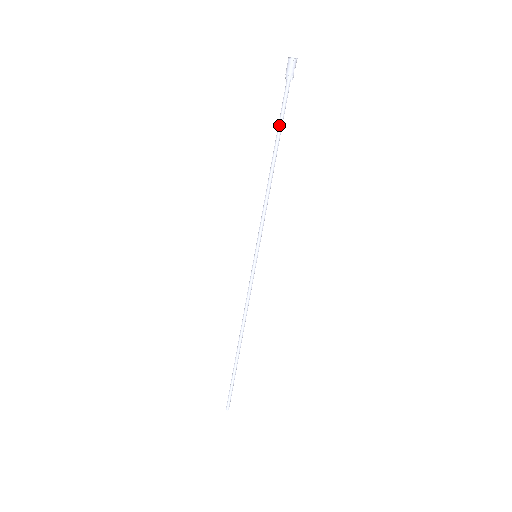
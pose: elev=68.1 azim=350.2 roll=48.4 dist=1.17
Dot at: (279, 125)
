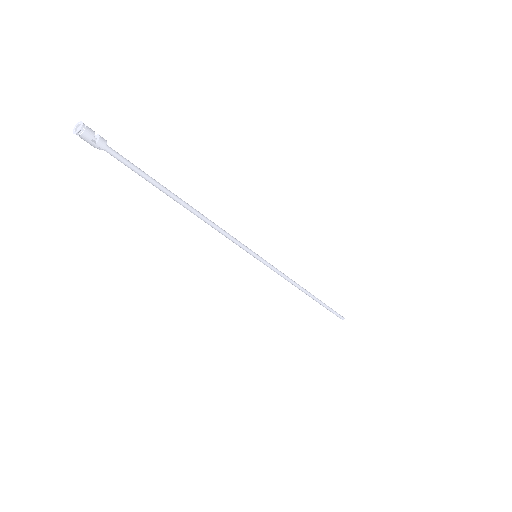
Dot at: occluded
